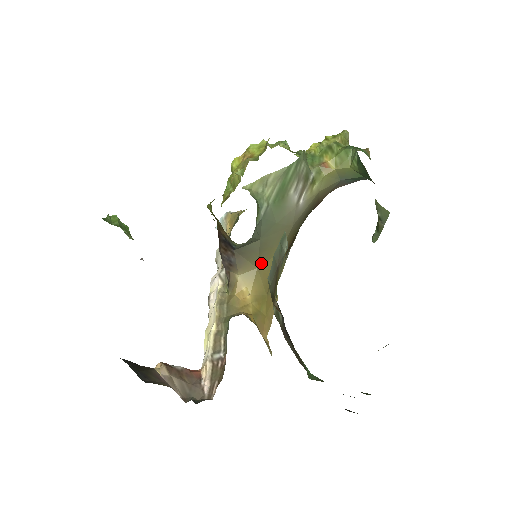
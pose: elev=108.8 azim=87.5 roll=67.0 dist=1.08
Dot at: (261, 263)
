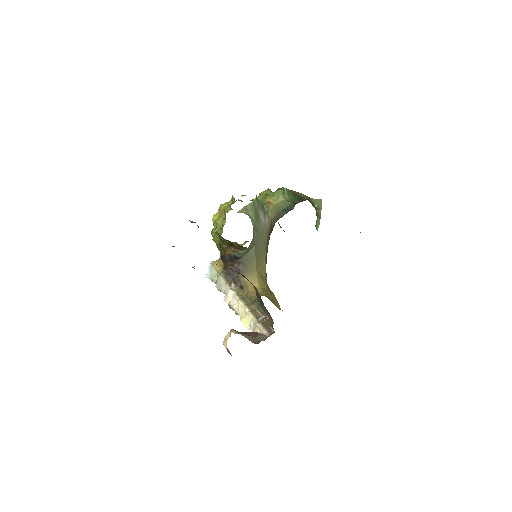
Dot at: (257, 266)
